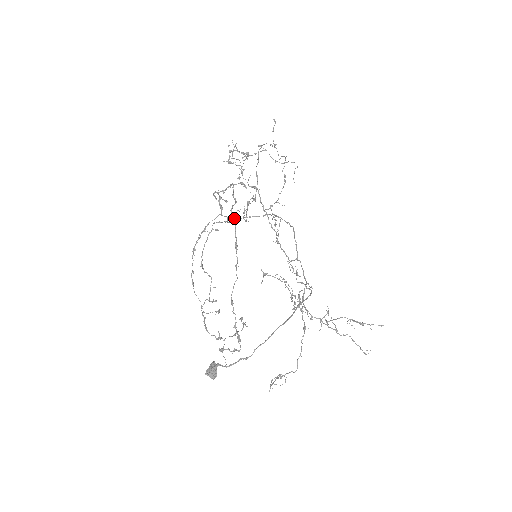
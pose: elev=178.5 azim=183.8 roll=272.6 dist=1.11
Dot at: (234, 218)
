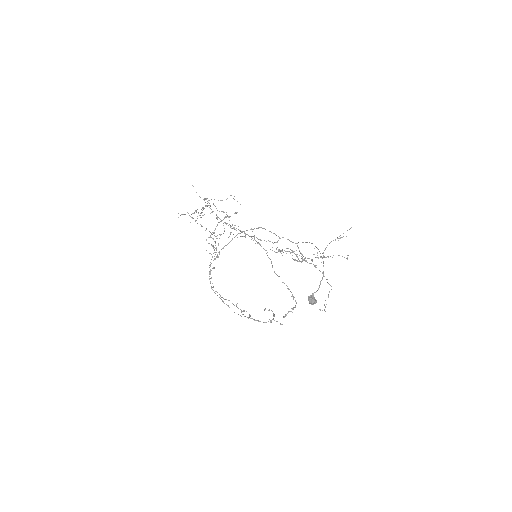
Dot at: (244, 232)
